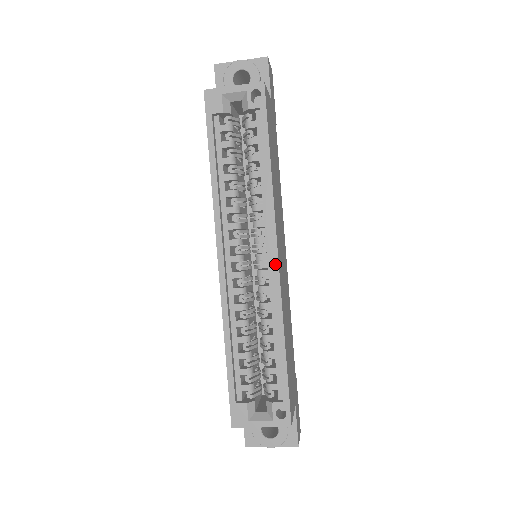
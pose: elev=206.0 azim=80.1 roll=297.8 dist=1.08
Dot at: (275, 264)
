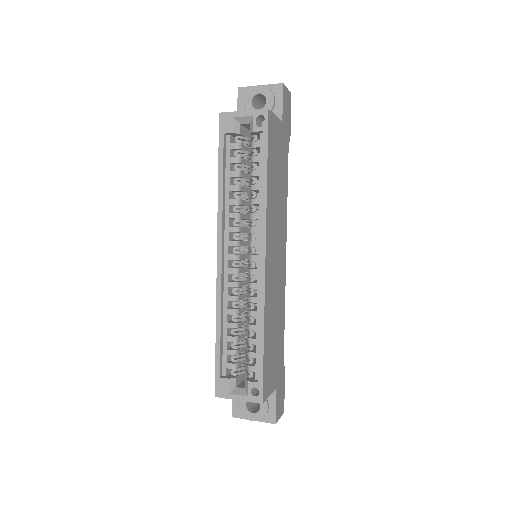
Dot at: (262, 265)
